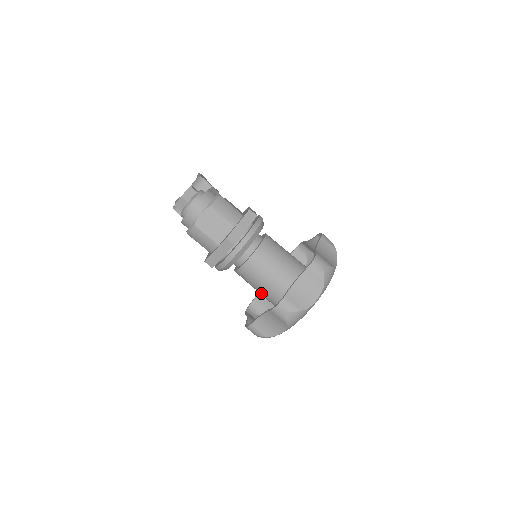
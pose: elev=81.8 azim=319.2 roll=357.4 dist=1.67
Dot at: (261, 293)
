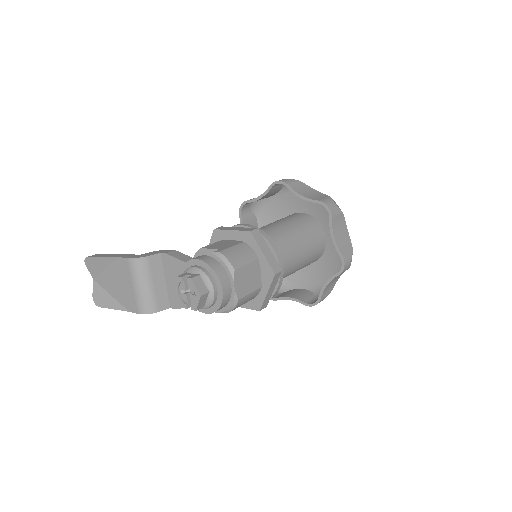
Dot at: occluded
